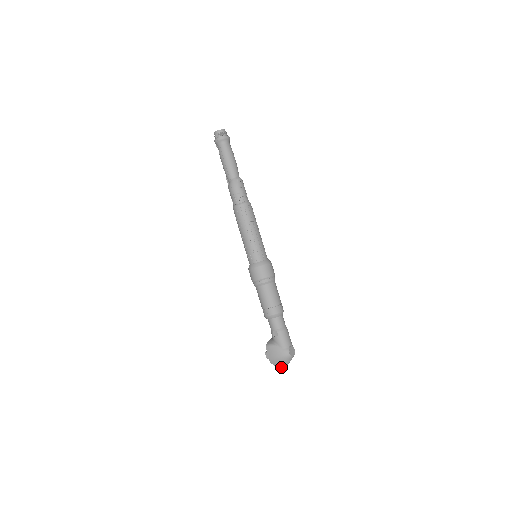
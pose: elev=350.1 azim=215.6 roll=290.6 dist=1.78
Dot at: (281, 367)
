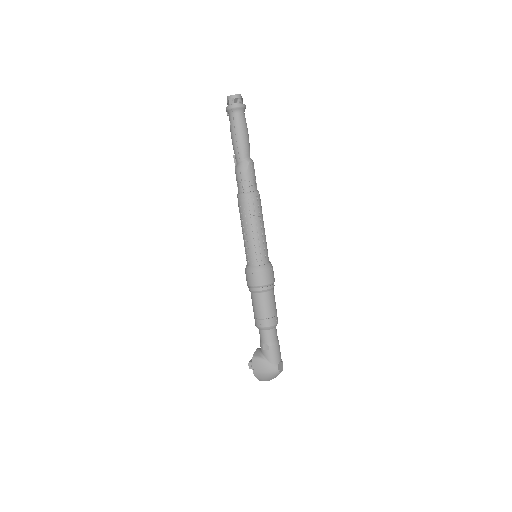
Dot at: occluded
